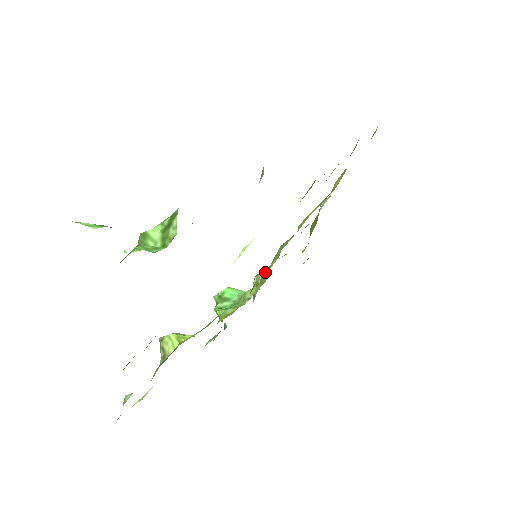
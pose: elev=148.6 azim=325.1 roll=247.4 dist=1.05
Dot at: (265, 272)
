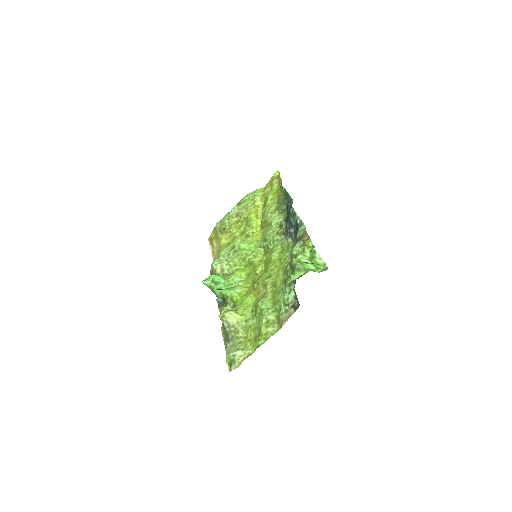
Dot at: (234, 262)
